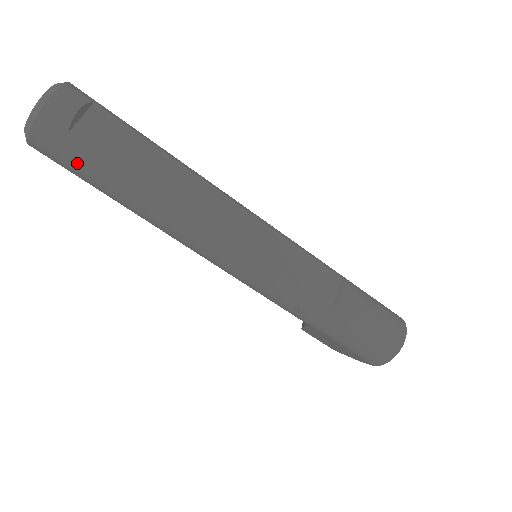
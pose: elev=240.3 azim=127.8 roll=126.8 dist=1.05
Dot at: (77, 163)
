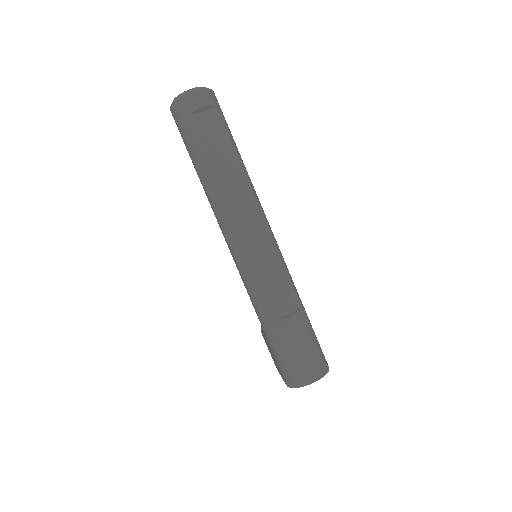
Dot at: (186, 133)
